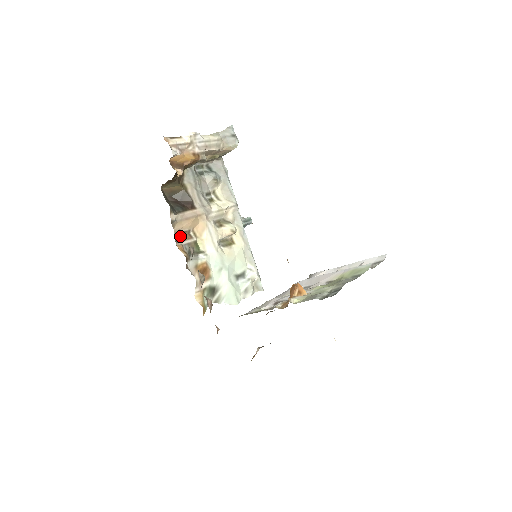
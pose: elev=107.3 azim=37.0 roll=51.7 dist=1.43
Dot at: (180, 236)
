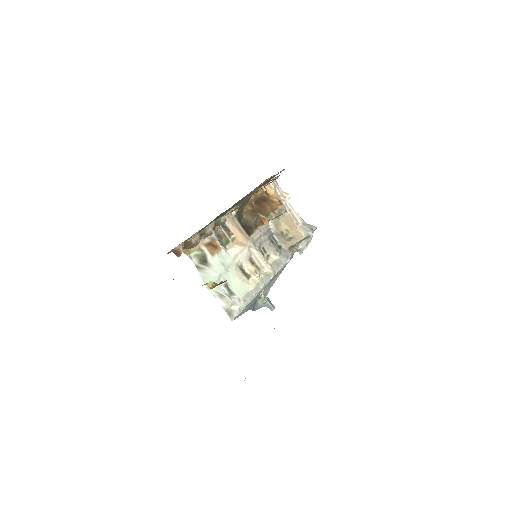
Dot at: (225, 227)
